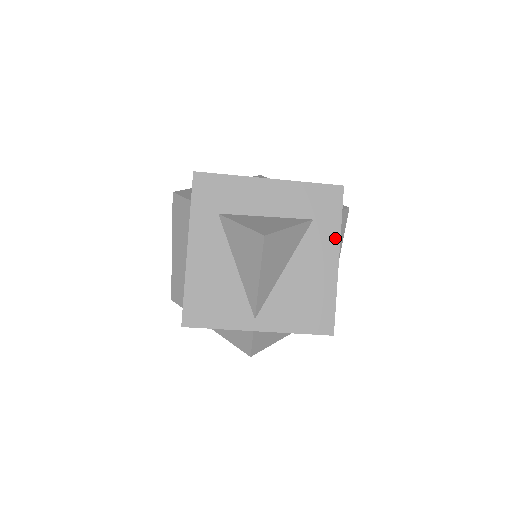
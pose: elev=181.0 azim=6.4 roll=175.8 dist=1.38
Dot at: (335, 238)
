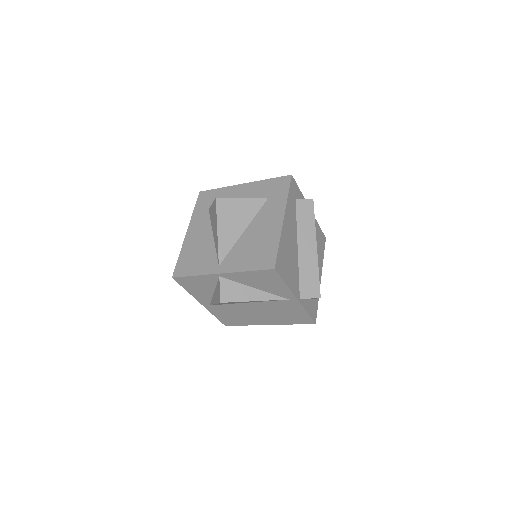
Dot at: (282, 206)
